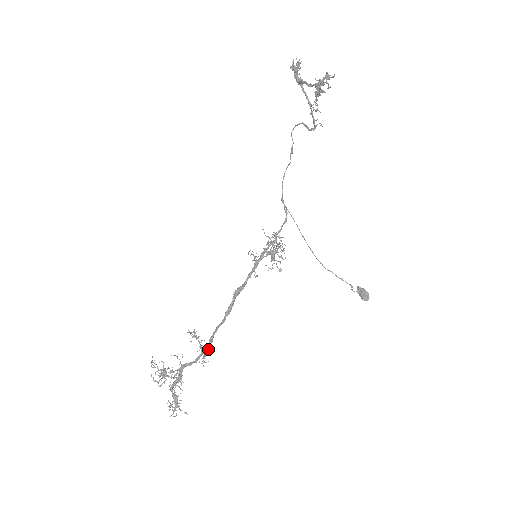
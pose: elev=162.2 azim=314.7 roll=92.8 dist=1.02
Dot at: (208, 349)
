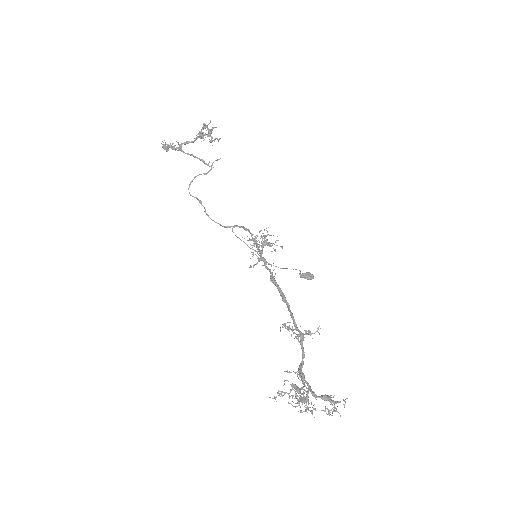
Dot at: (302, 334)
